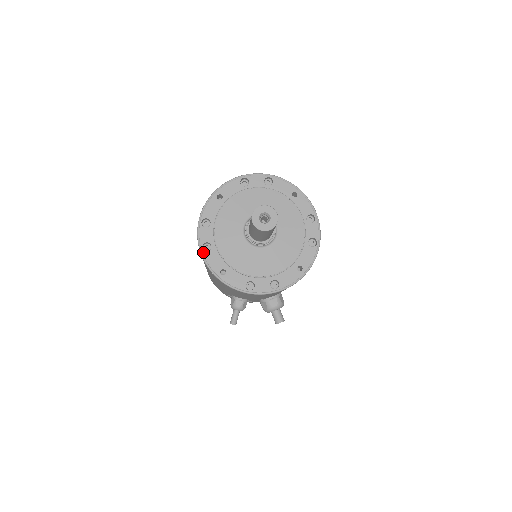
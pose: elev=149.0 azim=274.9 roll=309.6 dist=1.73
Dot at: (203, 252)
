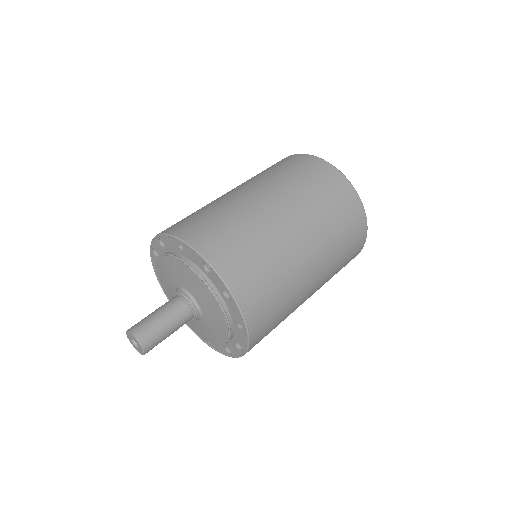
Dot at: (152, 251)
